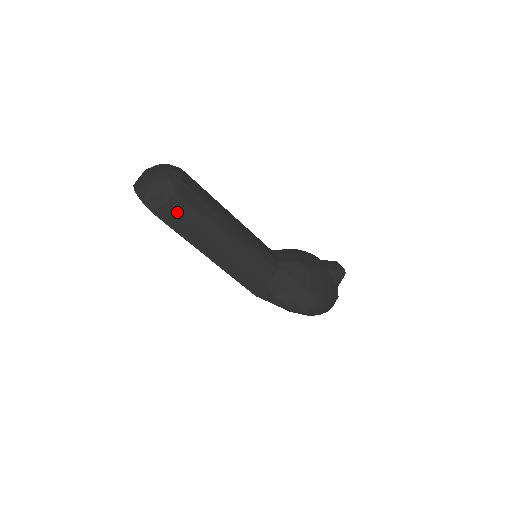
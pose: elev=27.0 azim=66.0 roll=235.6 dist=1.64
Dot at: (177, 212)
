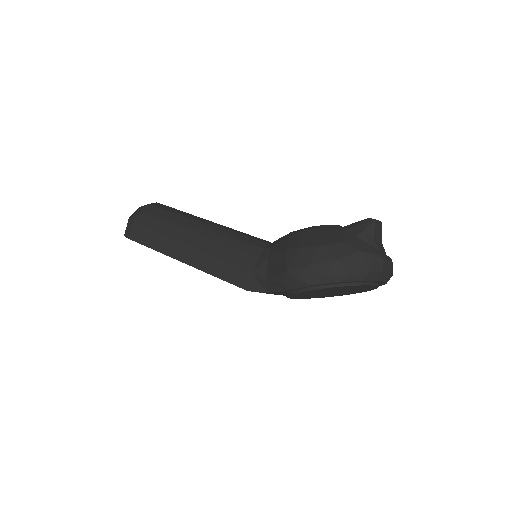
Dot at: (143, 227)
